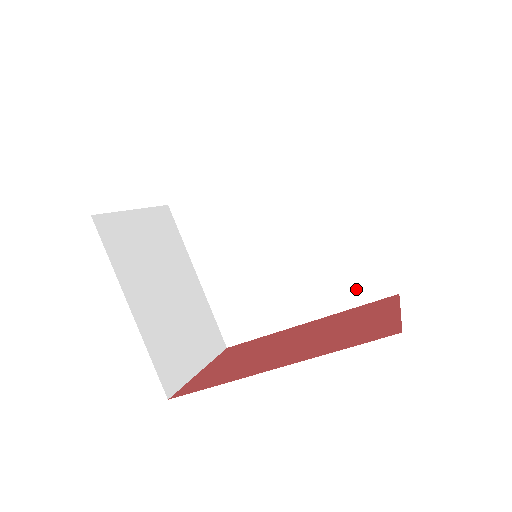
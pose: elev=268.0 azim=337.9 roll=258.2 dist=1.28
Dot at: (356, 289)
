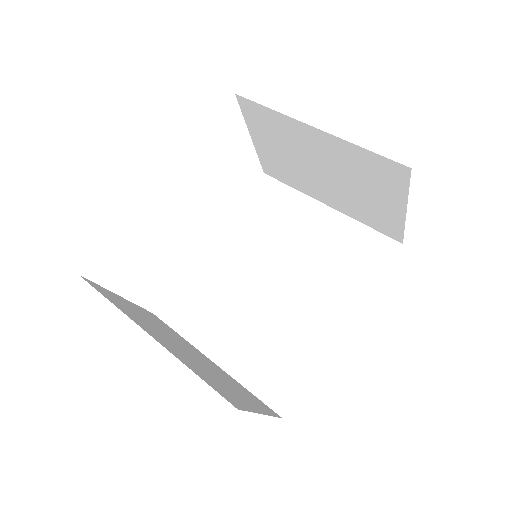
Dot at: (365, 266)
